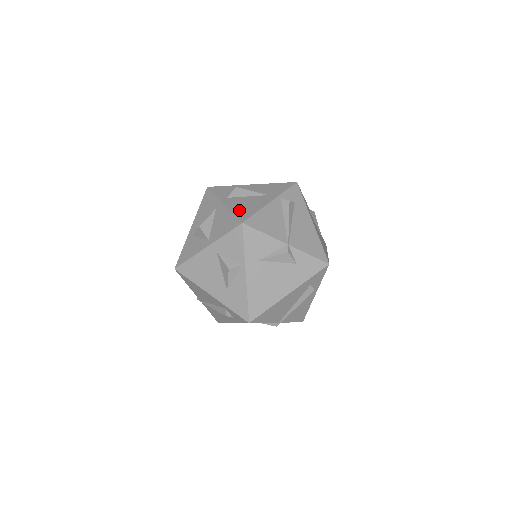
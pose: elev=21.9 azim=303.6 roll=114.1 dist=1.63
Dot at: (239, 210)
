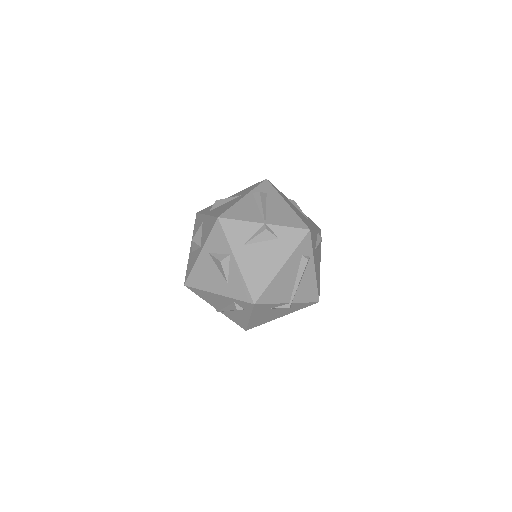
Dot at: (217, 212)
